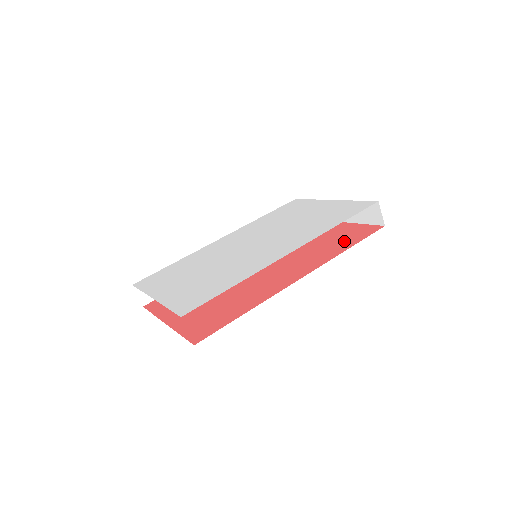
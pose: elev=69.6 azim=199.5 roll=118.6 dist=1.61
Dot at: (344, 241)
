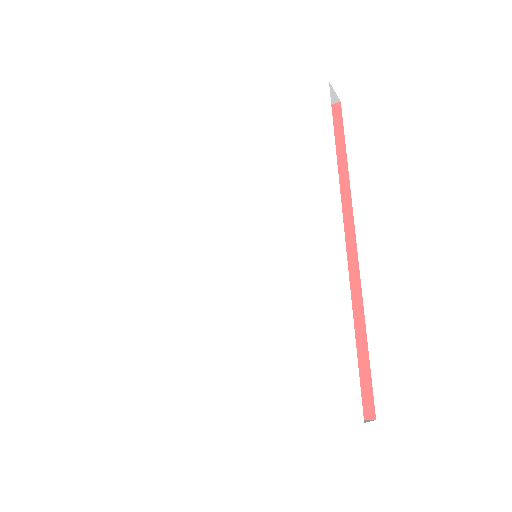
Dot at: occluded
